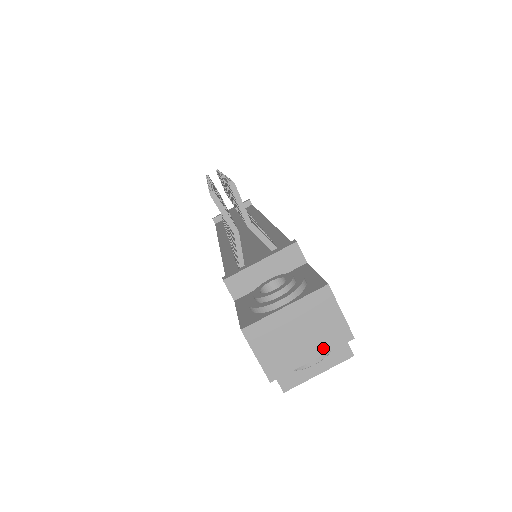
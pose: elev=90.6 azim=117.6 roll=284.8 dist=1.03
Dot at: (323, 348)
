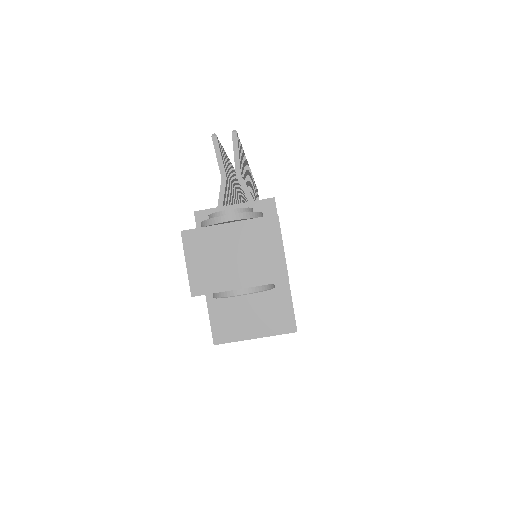
Dot at: (254, 279)
